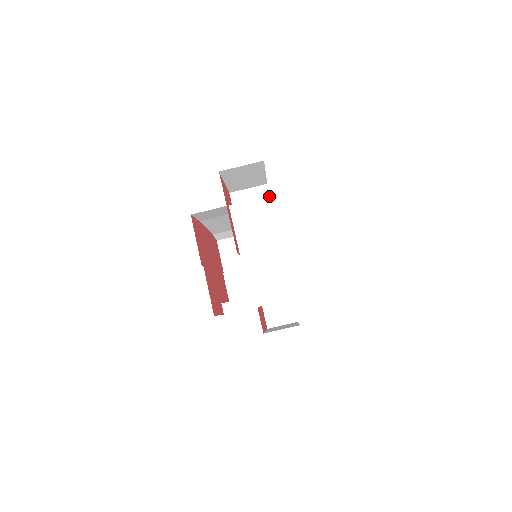
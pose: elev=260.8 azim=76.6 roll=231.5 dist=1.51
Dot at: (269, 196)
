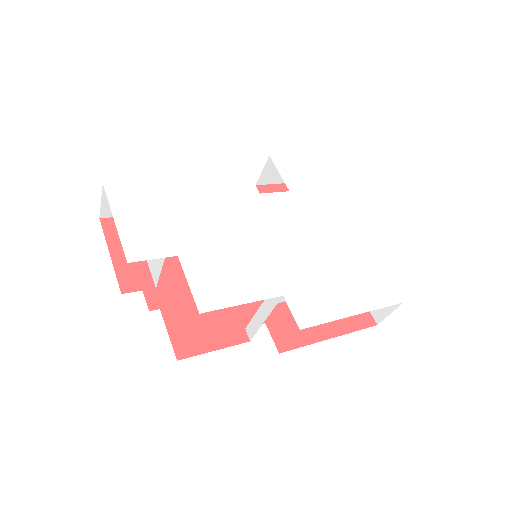
Dot at: (146, 208)
